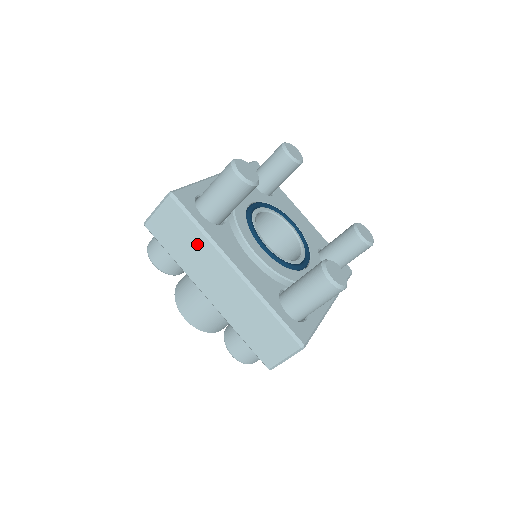
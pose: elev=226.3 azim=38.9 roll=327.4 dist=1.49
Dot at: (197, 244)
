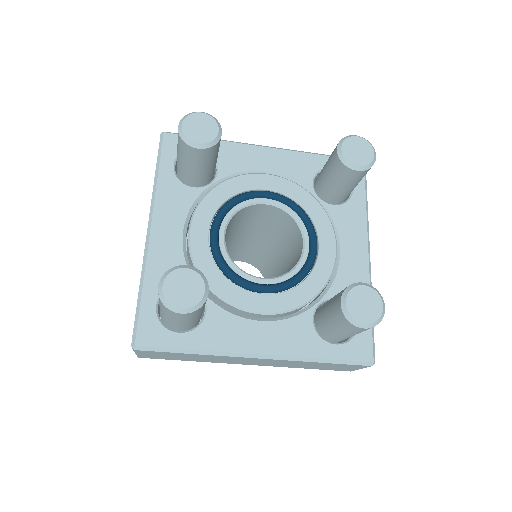
Dot at: (202, 357)
